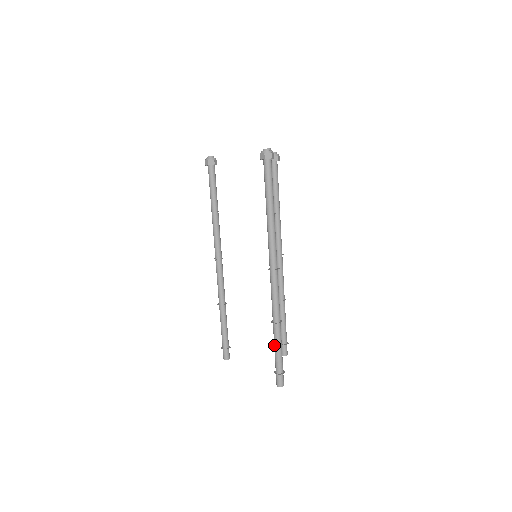
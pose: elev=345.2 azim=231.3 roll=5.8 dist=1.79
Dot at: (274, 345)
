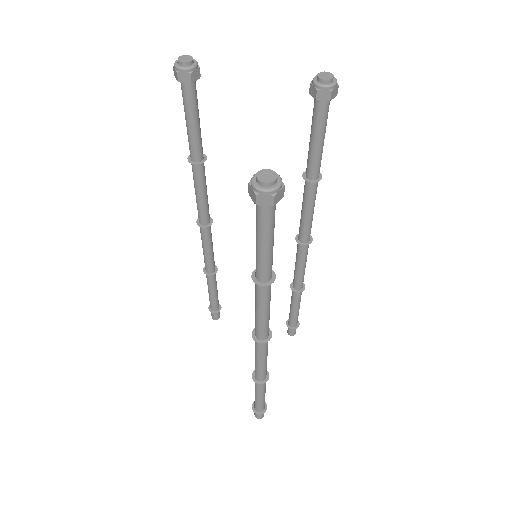
Dot at: occluded
